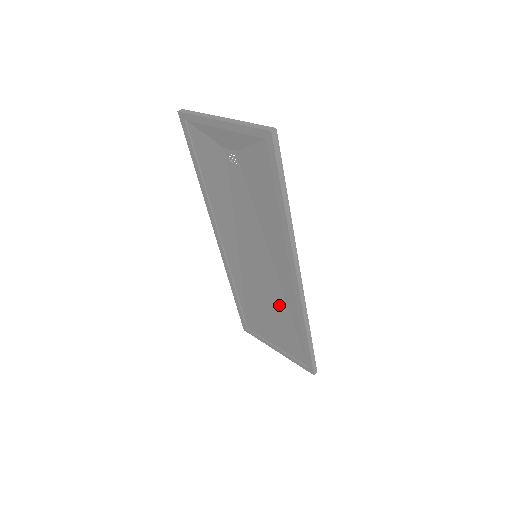
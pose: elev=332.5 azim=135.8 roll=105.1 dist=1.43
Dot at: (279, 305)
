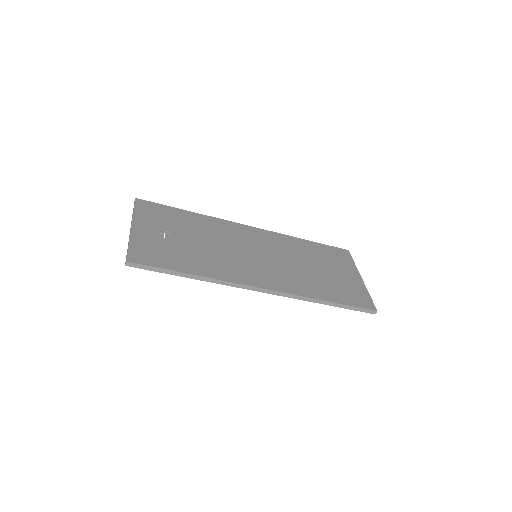
Dot at: occluded
